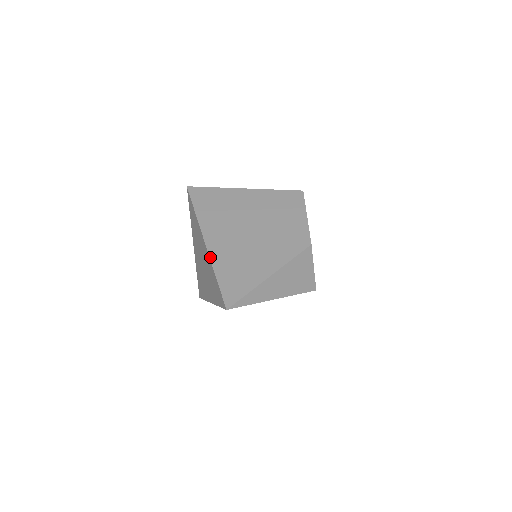
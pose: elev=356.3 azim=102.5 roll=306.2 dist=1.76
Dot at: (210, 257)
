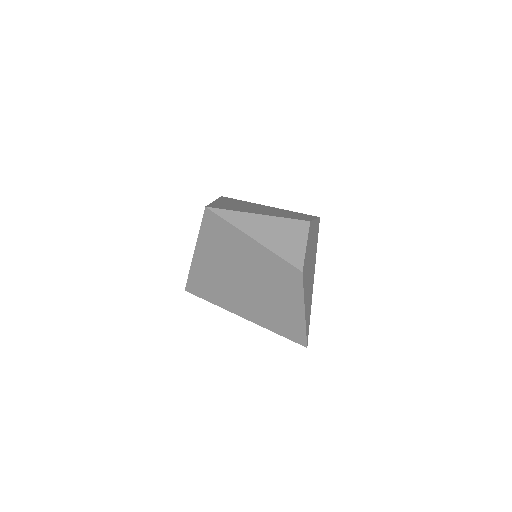
Dot at: occluded
